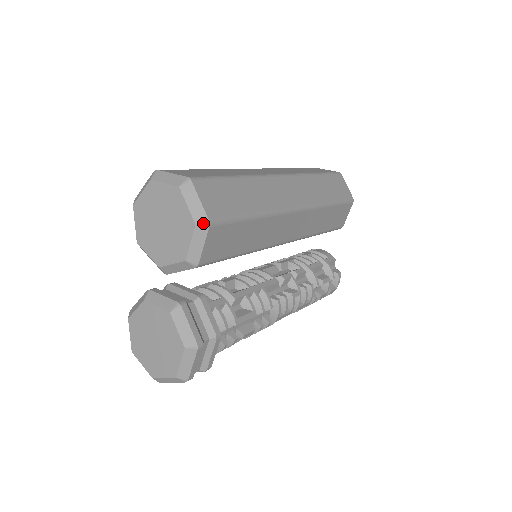
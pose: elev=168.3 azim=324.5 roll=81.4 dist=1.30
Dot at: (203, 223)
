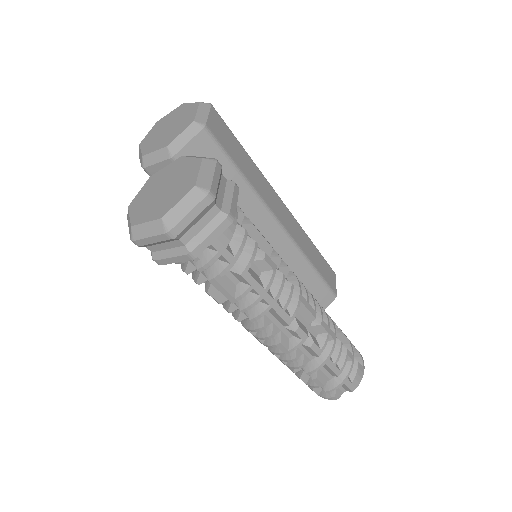
Dot at: (206, 103)
